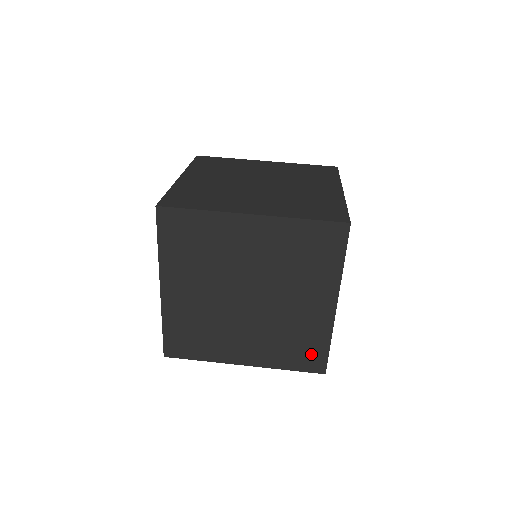
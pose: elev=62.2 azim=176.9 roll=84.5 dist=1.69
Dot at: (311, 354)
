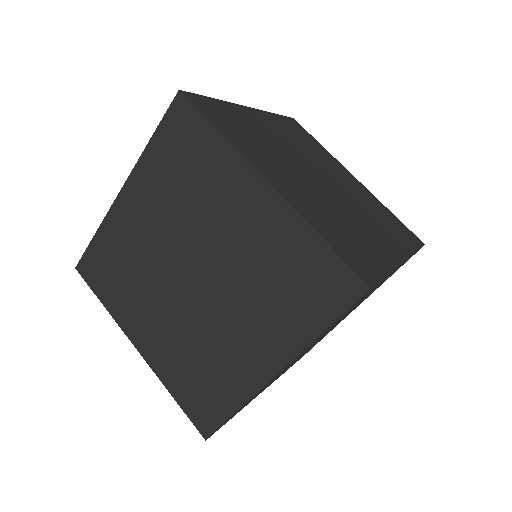
Dot at: (400, 227)
